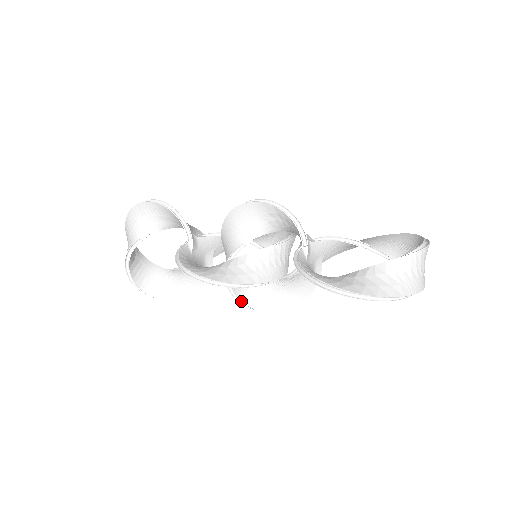
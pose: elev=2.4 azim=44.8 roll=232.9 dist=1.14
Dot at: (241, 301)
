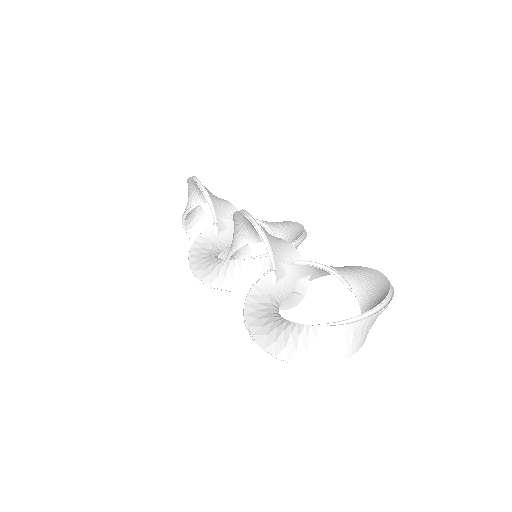
Dot at: occluded
